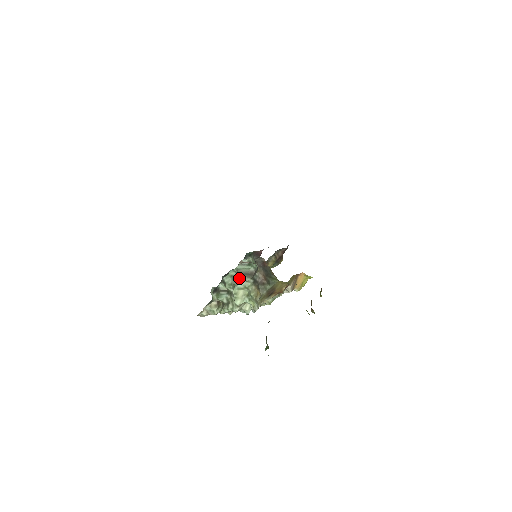
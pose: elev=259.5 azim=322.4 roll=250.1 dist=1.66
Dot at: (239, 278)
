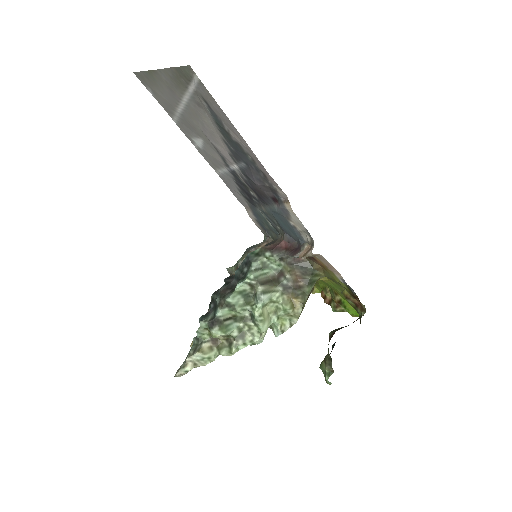
Dot at: (262, 290)
